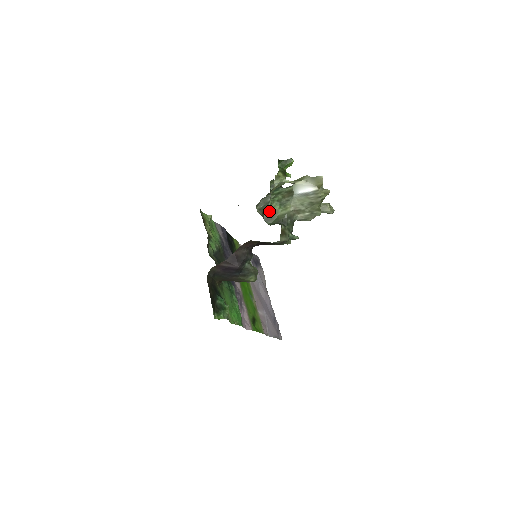
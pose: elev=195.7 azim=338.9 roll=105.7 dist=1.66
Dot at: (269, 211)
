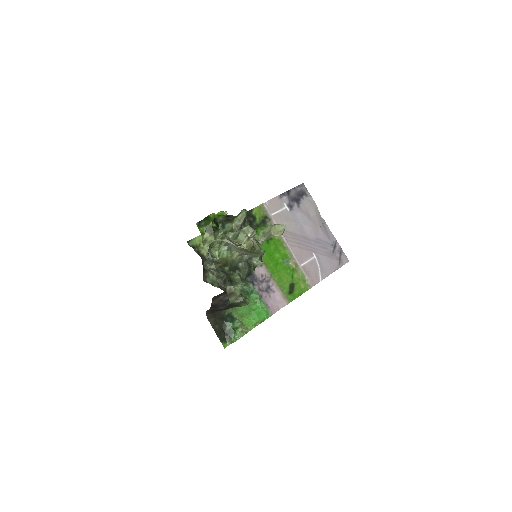
Dot at: (221, 260)
